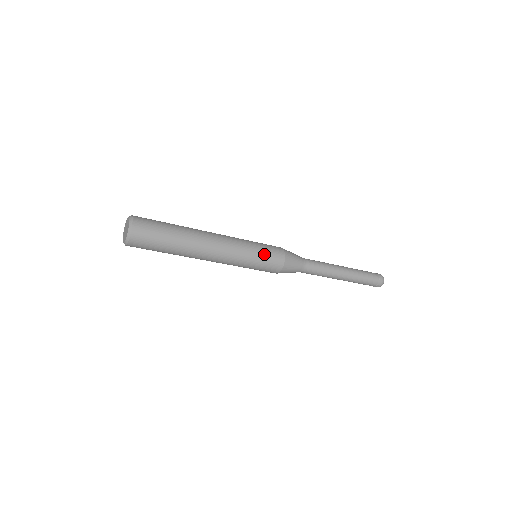
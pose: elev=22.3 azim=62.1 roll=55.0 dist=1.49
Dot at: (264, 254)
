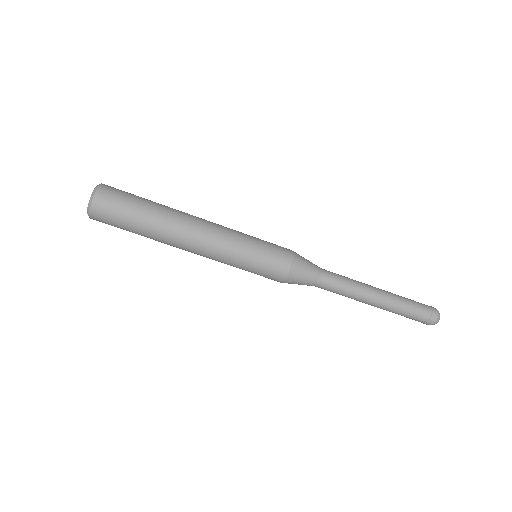
Dot at: (264, 241)
